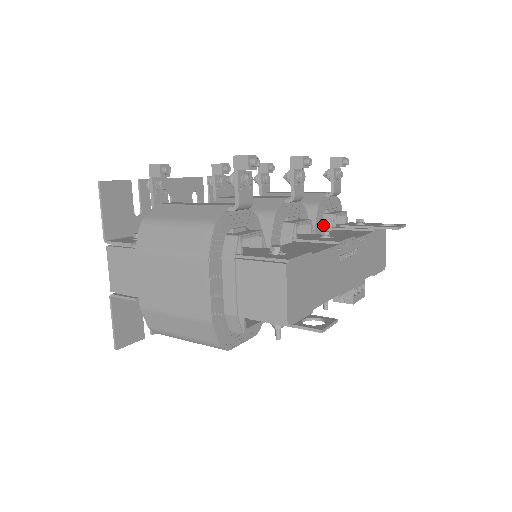
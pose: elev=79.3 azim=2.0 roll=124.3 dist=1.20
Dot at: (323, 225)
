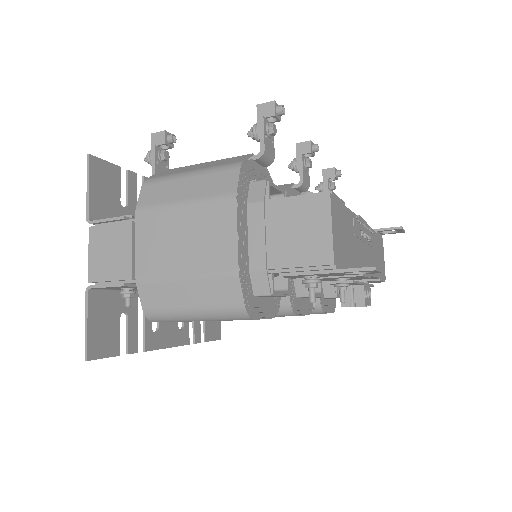
Dot at: occluded
